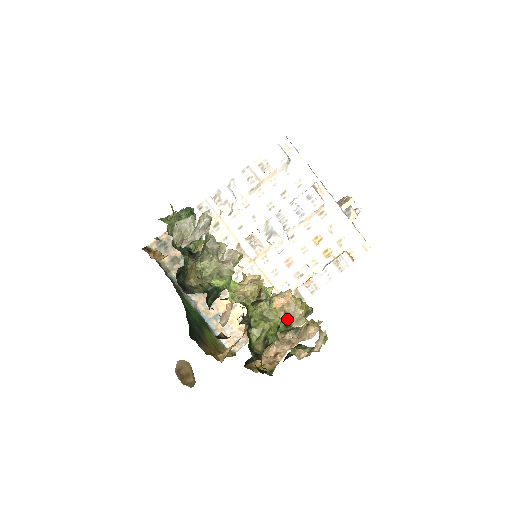
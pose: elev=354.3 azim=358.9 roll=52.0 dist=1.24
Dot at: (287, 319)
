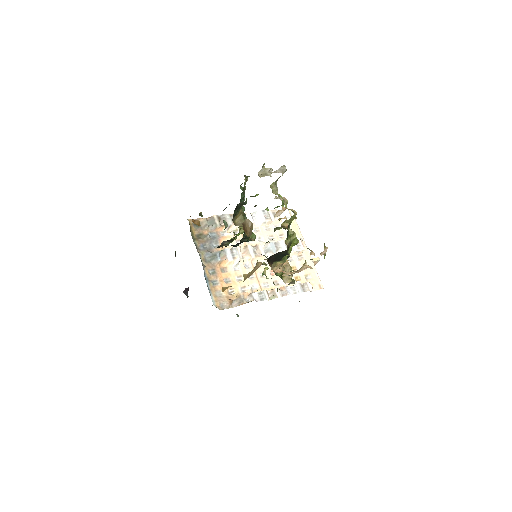
Dot at: occluded
